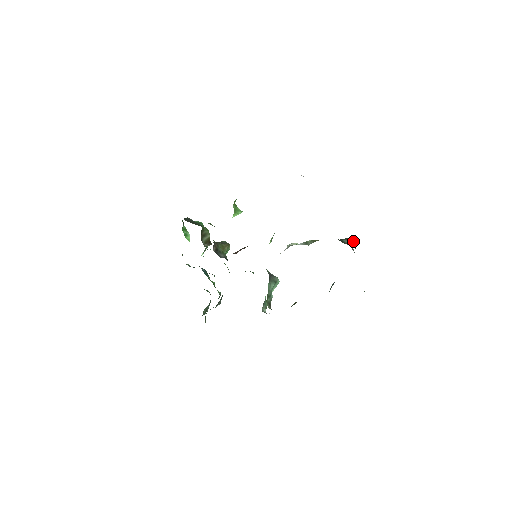
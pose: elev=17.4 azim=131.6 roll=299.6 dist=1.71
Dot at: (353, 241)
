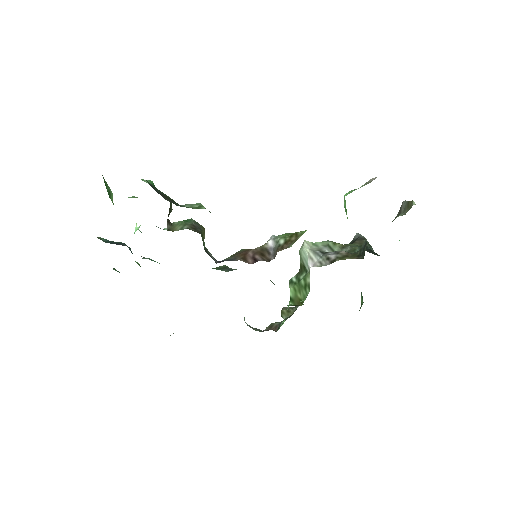
Dot at: occluded
